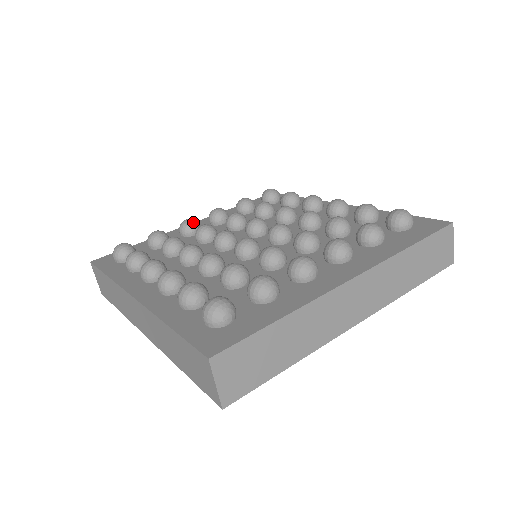
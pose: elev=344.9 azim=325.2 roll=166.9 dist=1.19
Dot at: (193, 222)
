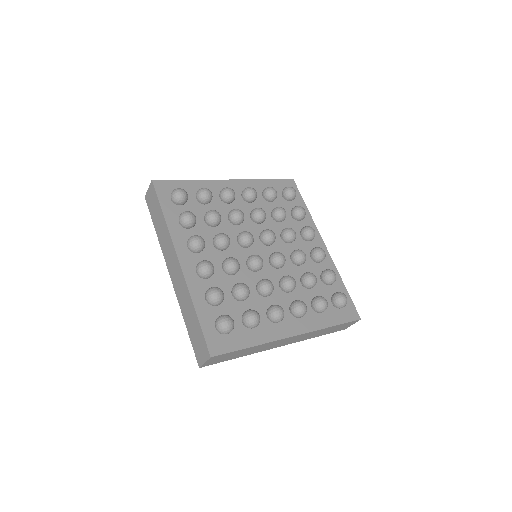
Dot at: (233, 196)
